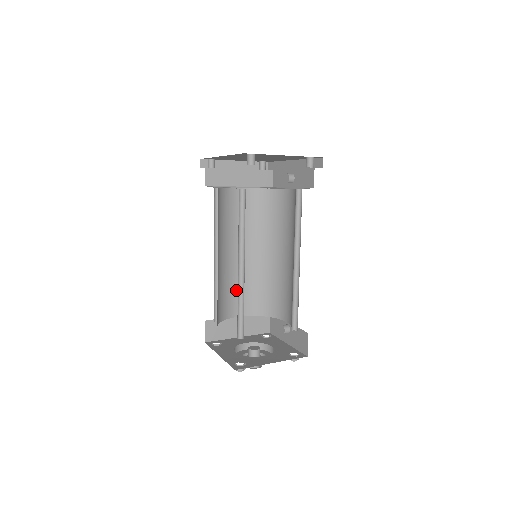
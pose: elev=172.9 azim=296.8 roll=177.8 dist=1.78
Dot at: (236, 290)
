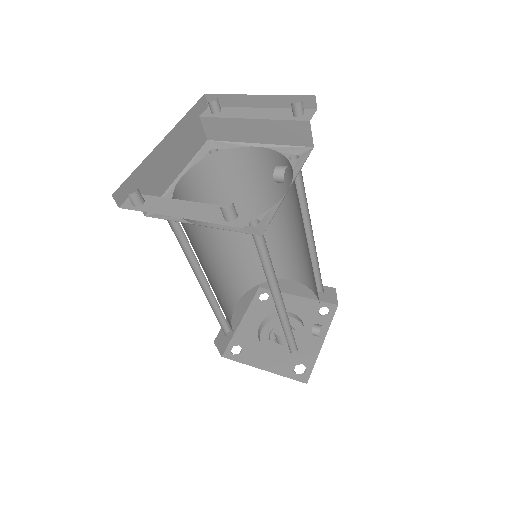
Dot at: (282, 256)
